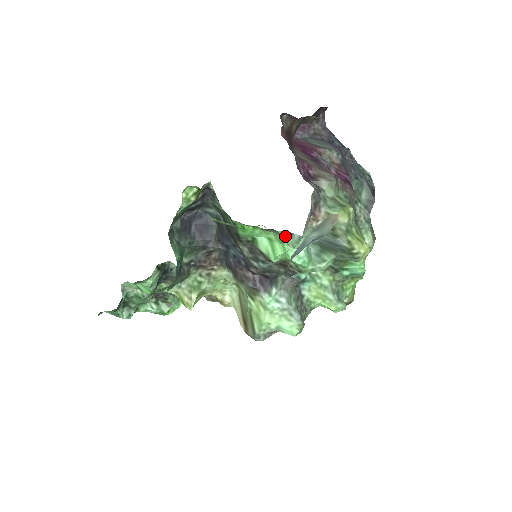
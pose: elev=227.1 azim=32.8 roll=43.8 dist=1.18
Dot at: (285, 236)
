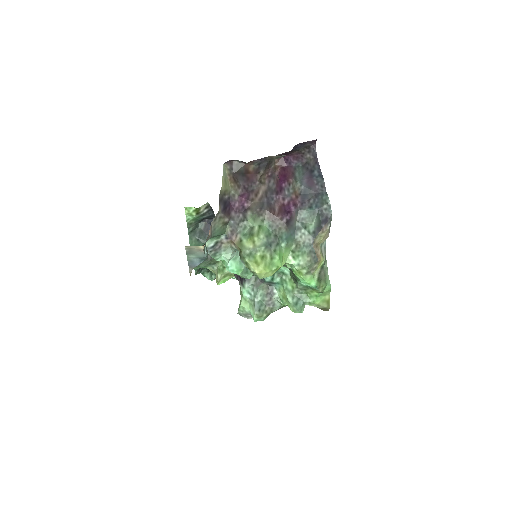
Dot at: occluded
